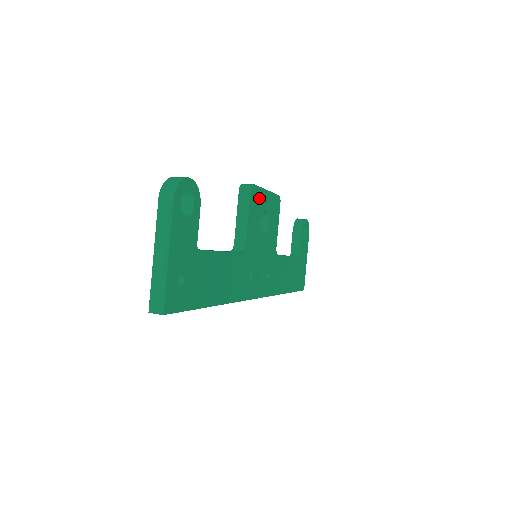
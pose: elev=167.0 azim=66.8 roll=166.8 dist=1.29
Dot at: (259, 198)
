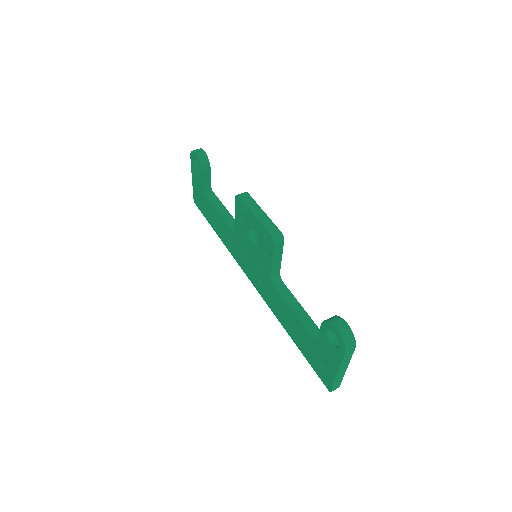
Dot at: occluded
